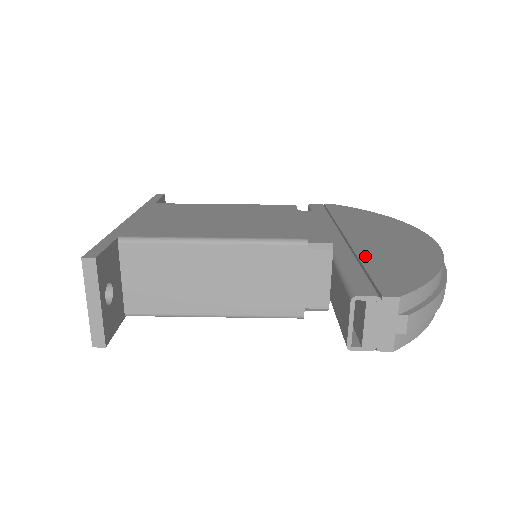
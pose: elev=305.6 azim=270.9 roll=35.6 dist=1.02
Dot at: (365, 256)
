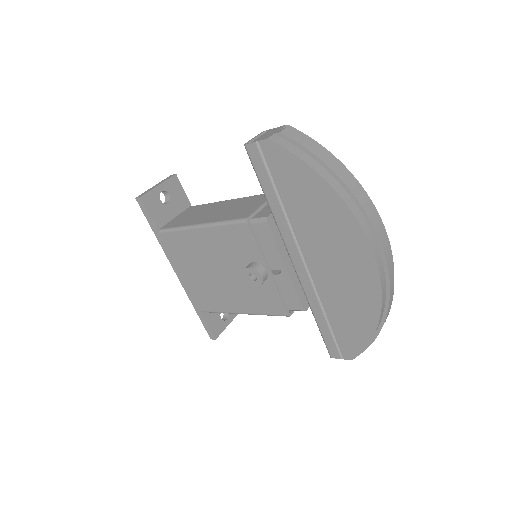
Dot at: occluded
